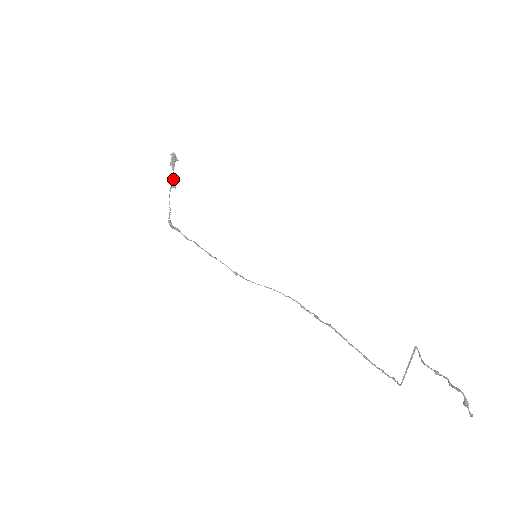
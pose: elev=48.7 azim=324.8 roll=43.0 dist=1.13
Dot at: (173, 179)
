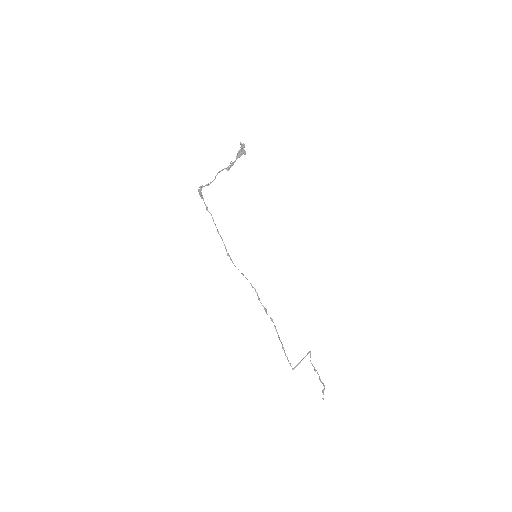
Dot at: (232, 165)
